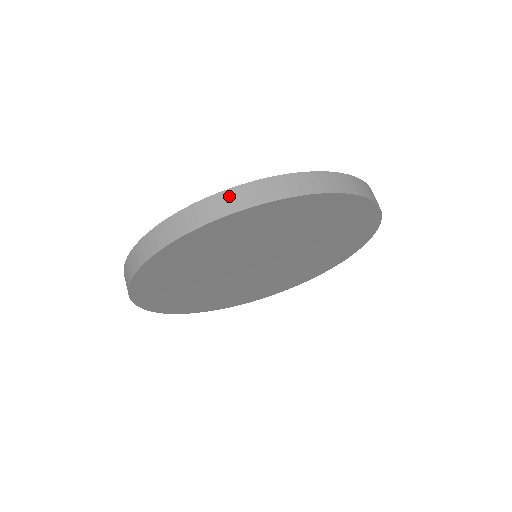
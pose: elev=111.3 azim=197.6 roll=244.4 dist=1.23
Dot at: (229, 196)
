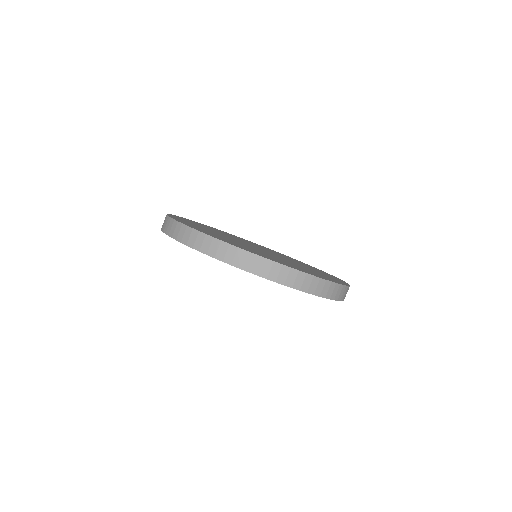
Dot at: (261, 262)
